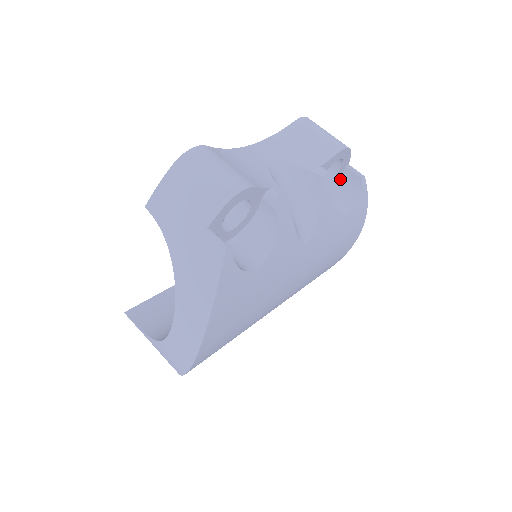
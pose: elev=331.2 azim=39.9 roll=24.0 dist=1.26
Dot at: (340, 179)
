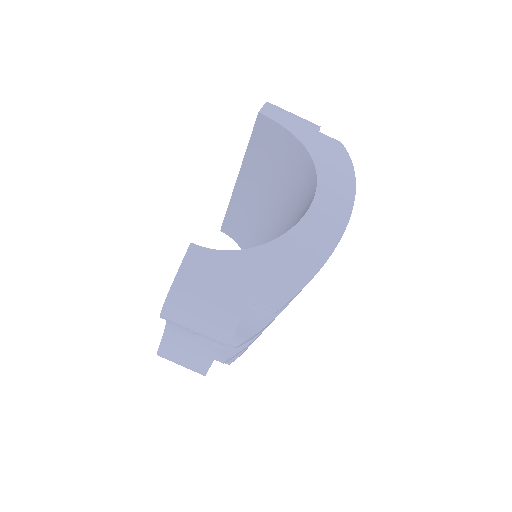
Dot at: occluded
